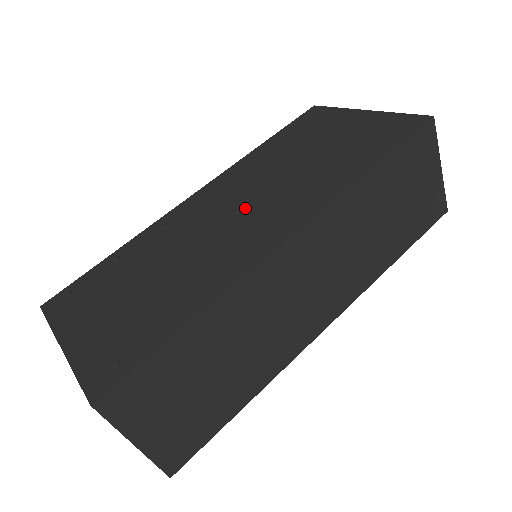
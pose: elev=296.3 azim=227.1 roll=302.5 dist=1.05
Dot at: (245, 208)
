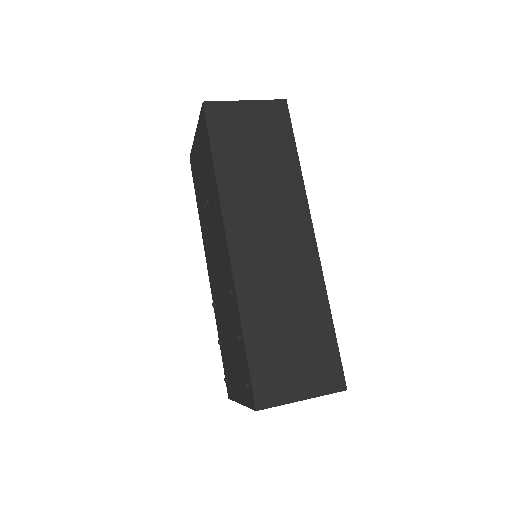
Dot at: (216, 253)
